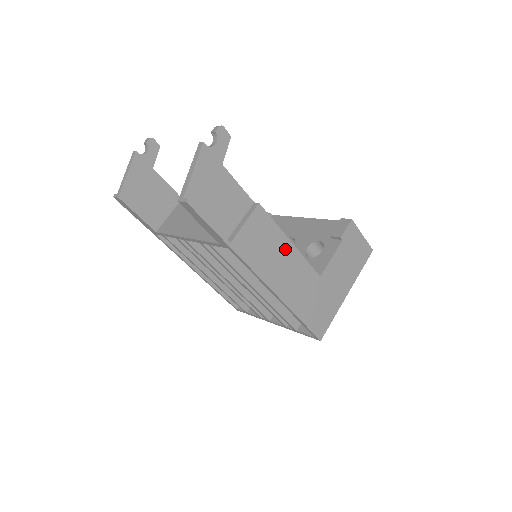
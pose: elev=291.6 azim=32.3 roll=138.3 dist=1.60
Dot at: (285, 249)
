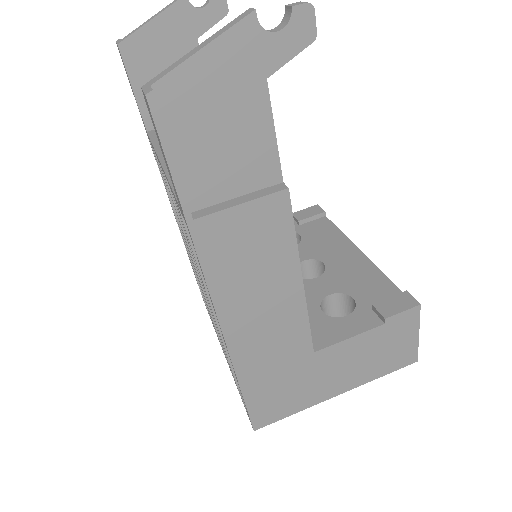
Dot at: (285, 284)
